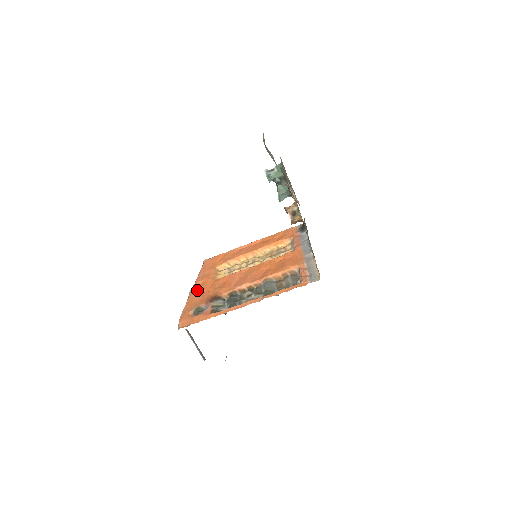
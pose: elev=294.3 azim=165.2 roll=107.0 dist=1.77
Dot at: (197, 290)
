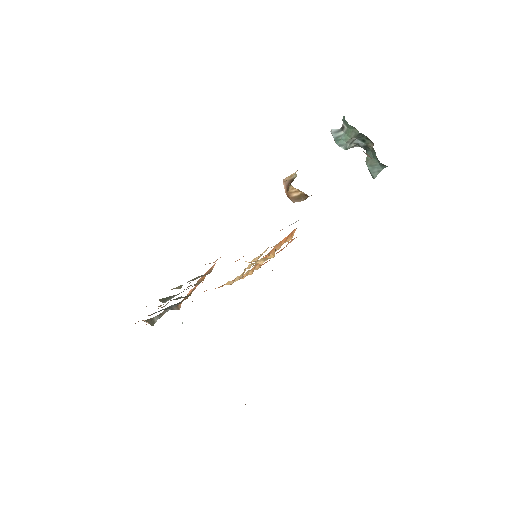
Dot at: occluded
